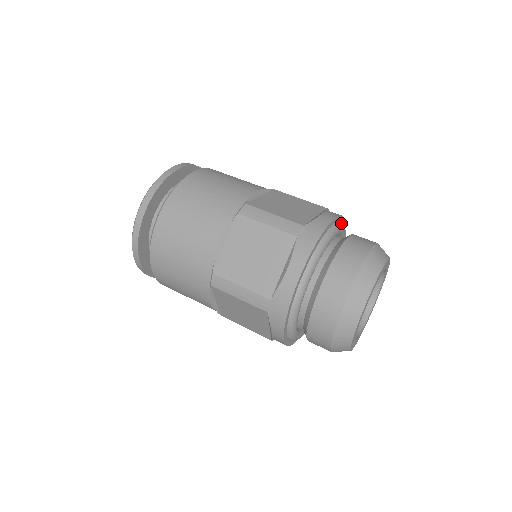
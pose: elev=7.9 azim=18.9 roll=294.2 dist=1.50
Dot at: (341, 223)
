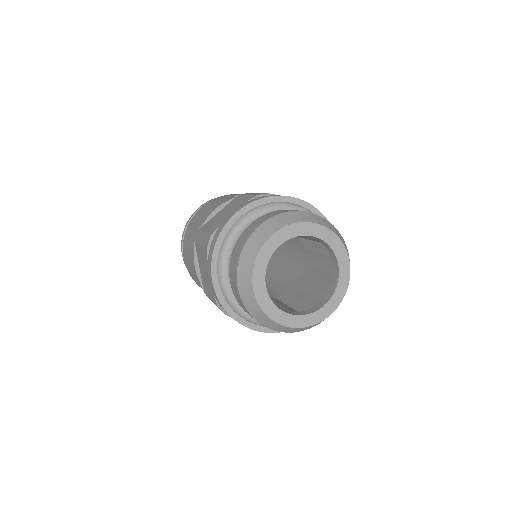
Dot at: (260, 207)
